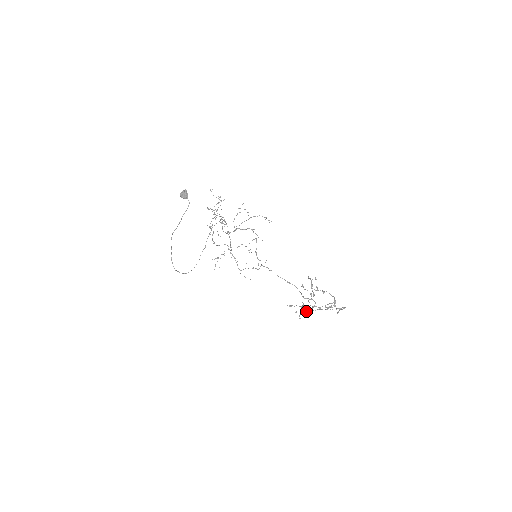
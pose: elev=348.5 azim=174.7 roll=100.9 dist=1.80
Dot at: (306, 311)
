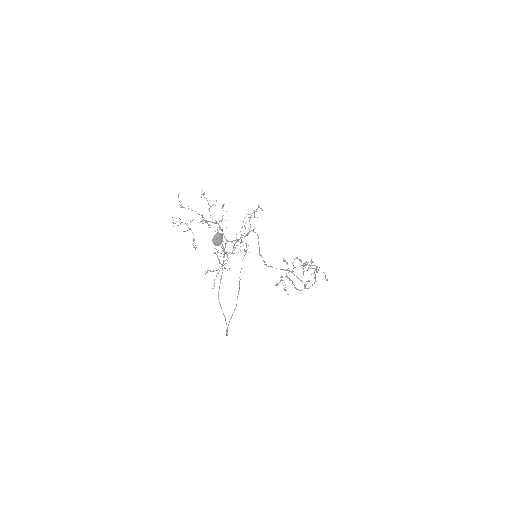
Dot at: (300, 290)
